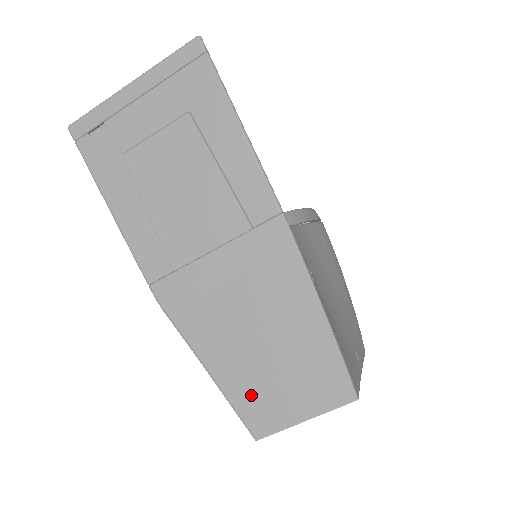
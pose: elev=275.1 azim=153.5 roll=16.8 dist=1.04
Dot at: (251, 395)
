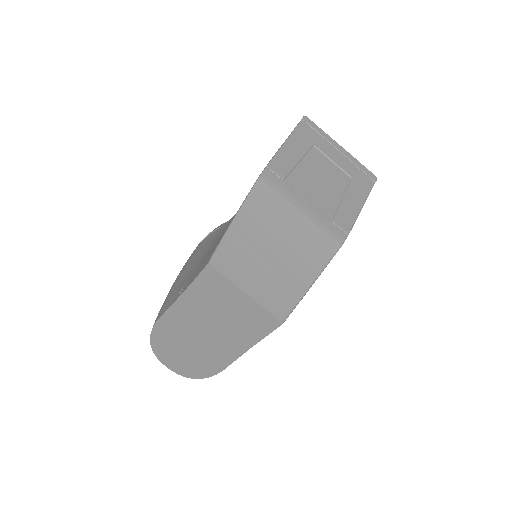
Dot at: (240, 250)
